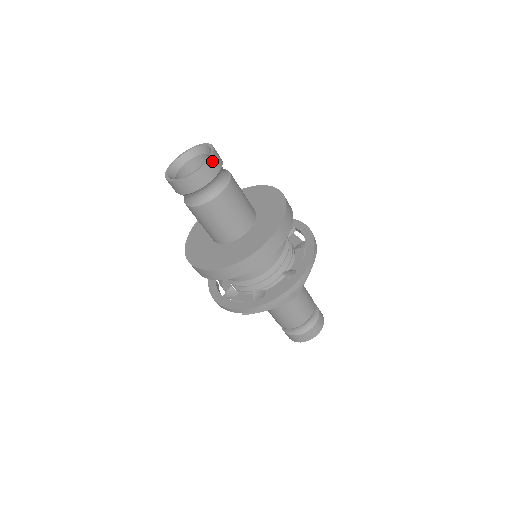
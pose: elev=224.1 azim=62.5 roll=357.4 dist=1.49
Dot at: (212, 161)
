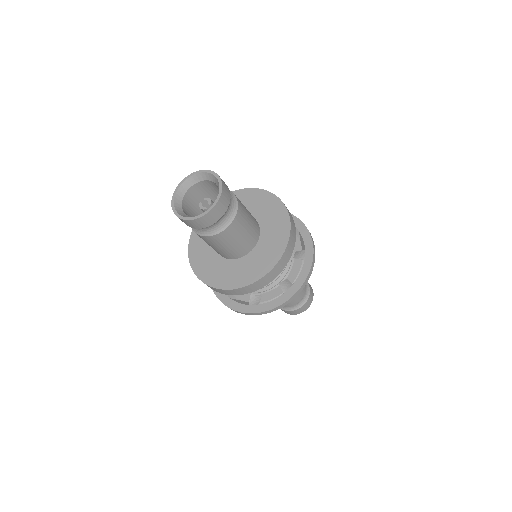
Dot at: (223, 184)
